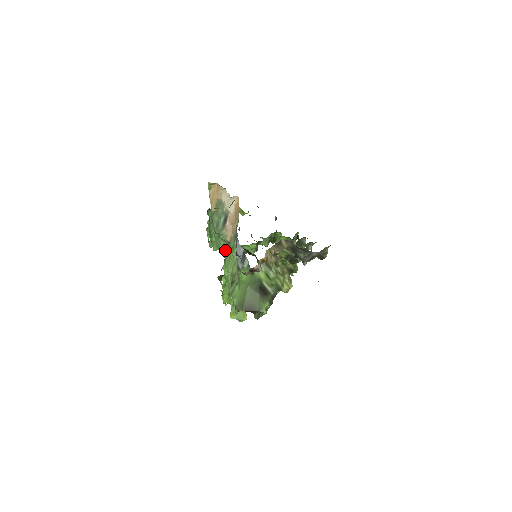
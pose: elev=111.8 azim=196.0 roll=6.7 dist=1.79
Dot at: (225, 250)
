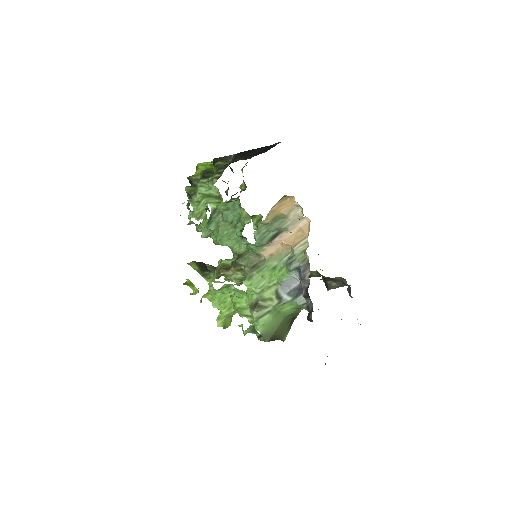
Dot at: (244, 258)
